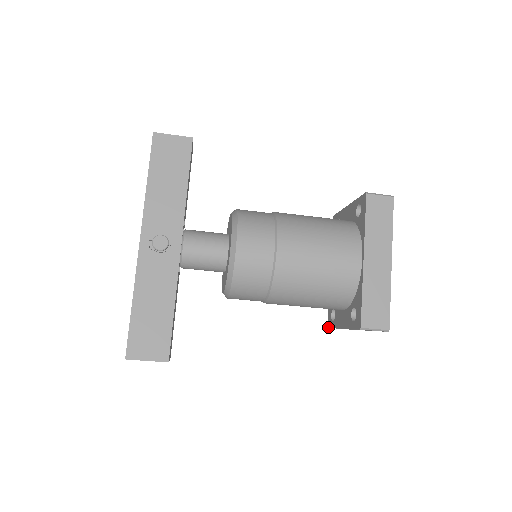
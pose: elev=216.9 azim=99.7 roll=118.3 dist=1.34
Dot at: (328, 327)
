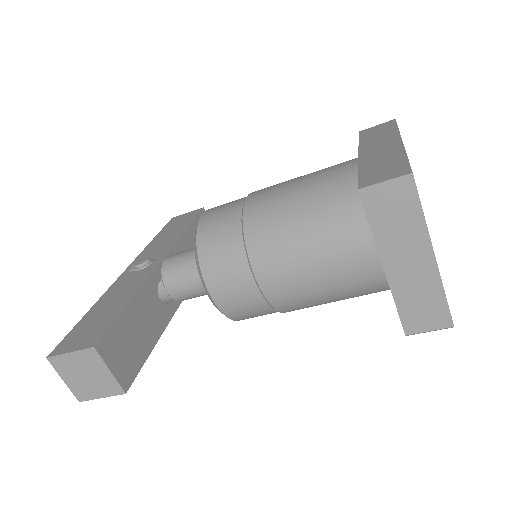
Dot at: occluded
